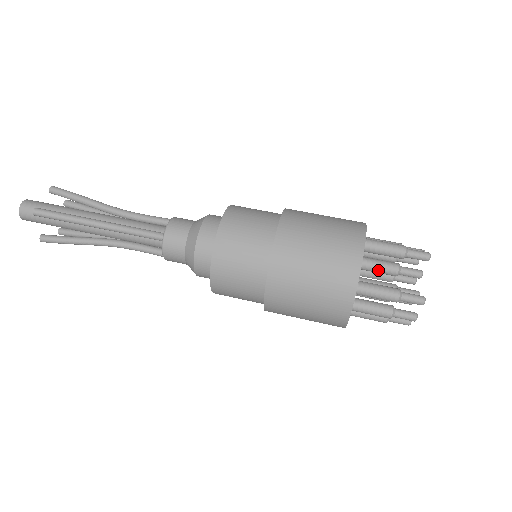
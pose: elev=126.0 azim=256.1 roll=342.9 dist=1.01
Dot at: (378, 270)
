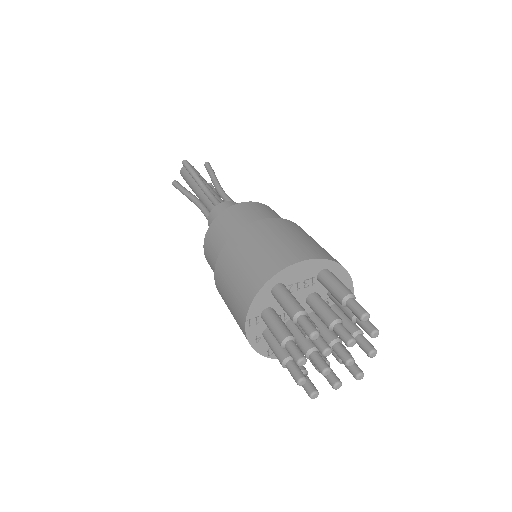
Dot at: (319, 310)
